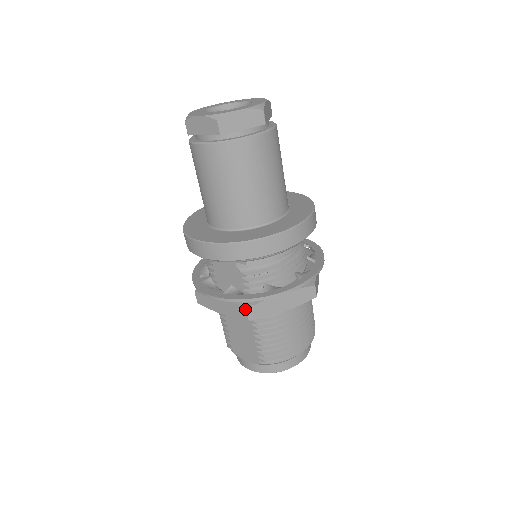
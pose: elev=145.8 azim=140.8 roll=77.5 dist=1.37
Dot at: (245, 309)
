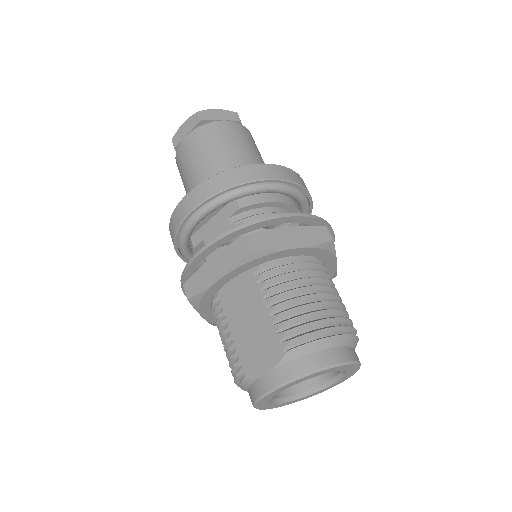
Dot at: (243, 236)
